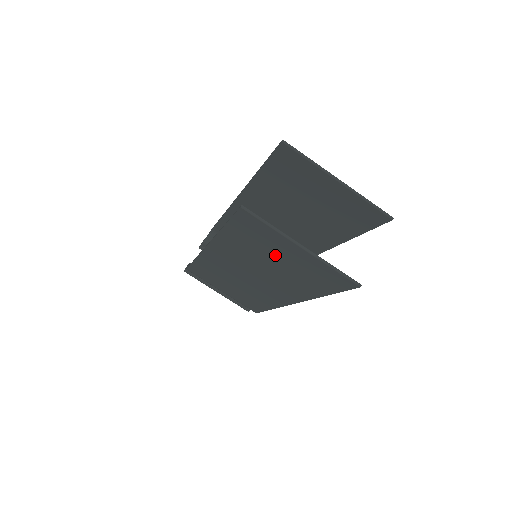
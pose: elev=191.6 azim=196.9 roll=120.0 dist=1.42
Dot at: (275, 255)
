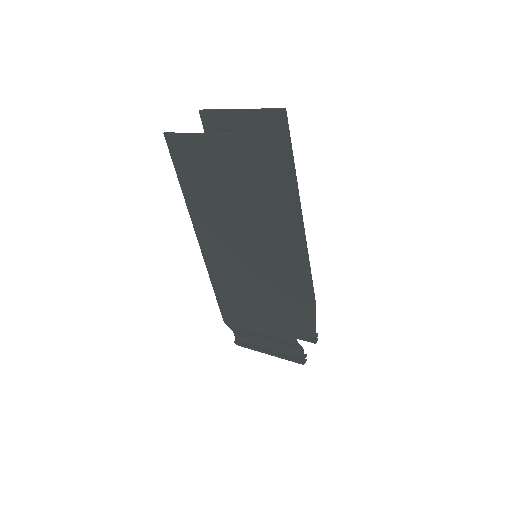
Dot at: (212, 175)
